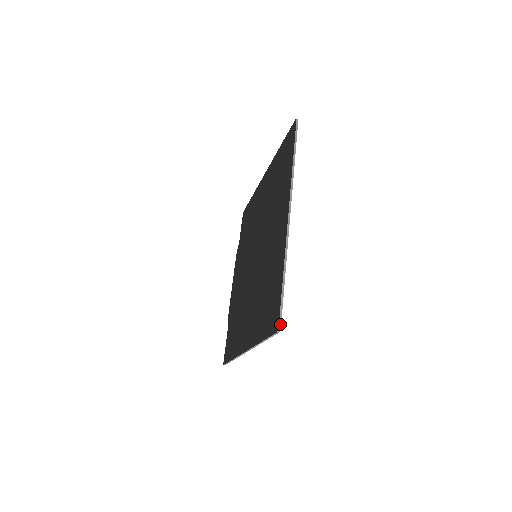
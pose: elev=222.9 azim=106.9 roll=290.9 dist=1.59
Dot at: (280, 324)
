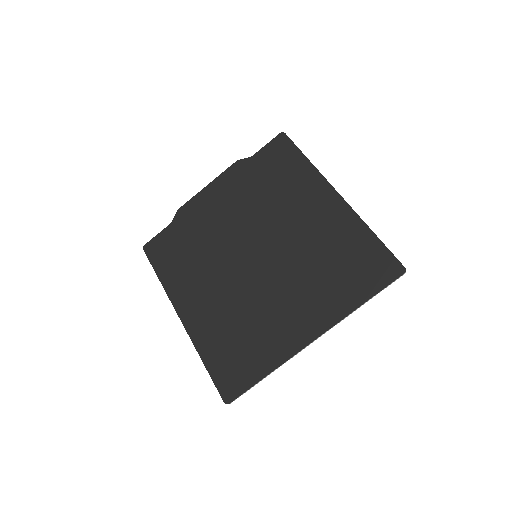
Dot at: occluded
